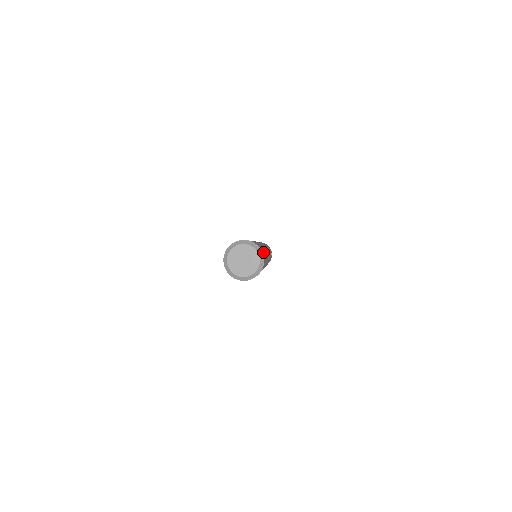
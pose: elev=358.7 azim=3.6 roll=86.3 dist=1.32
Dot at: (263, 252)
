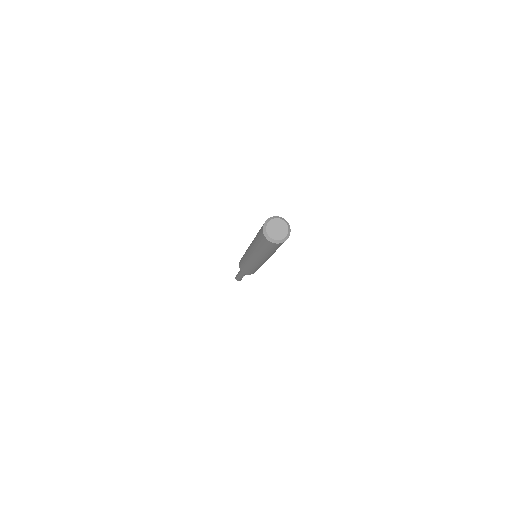
Dot at: occluded
